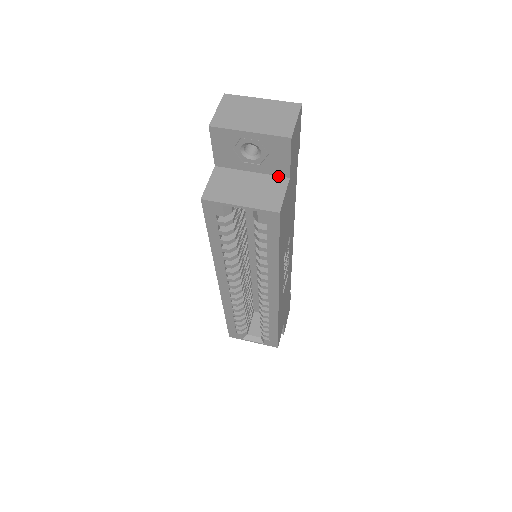
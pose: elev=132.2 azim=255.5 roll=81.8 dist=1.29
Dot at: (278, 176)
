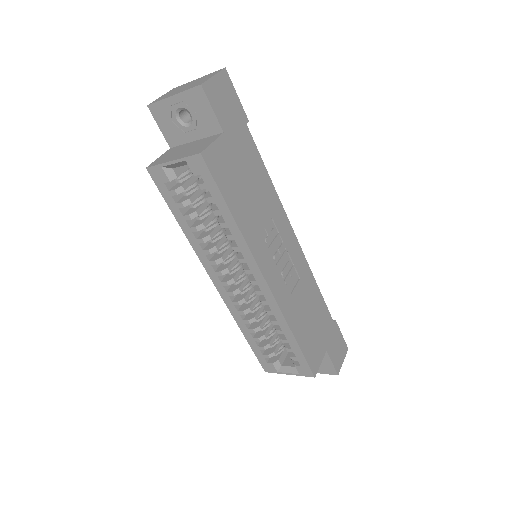
Dot at: (214, 135)
